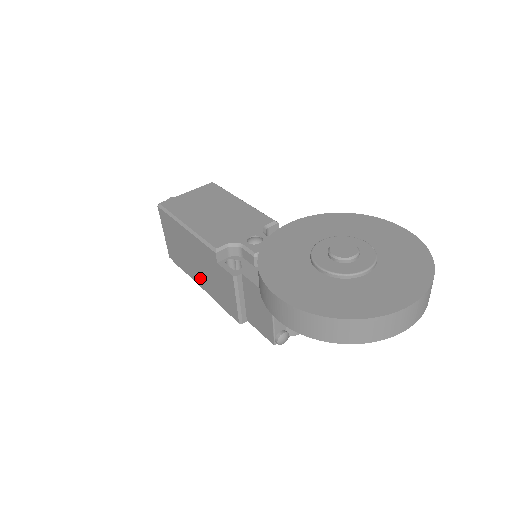
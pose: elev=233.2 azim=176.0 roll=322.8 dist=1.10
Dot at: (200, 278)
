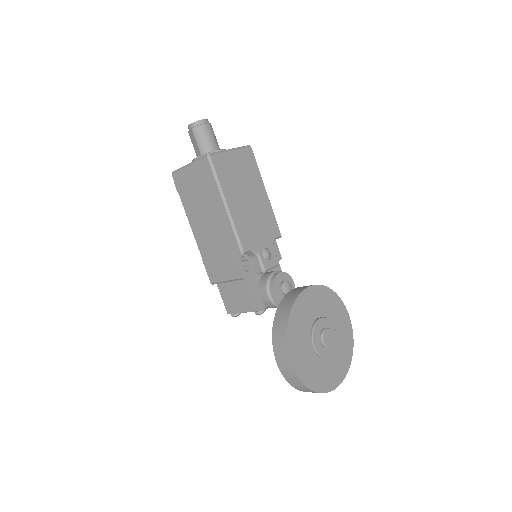
Dot at: (199, 230)
